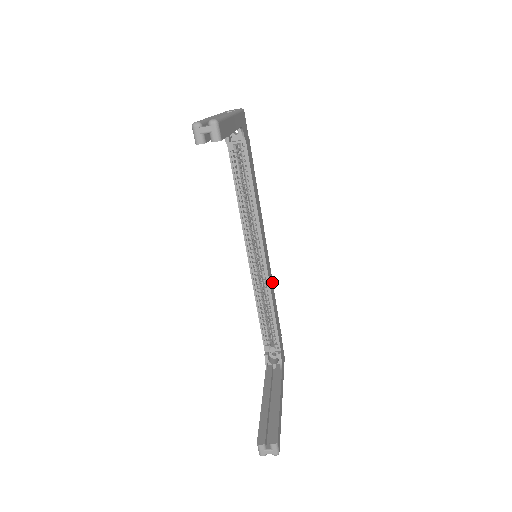
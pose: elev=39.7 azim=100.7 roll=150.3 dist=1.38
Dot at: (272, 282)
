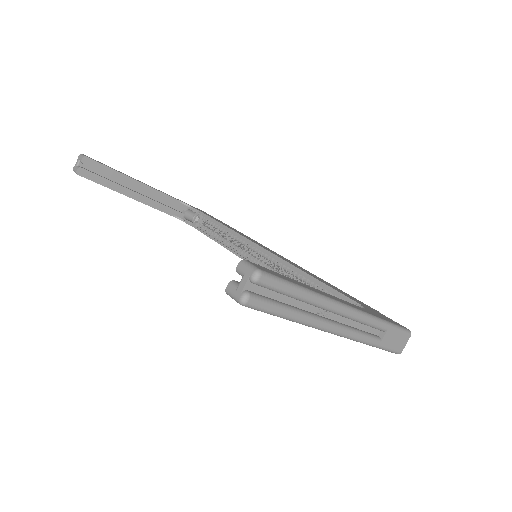
Dot at: occluded
